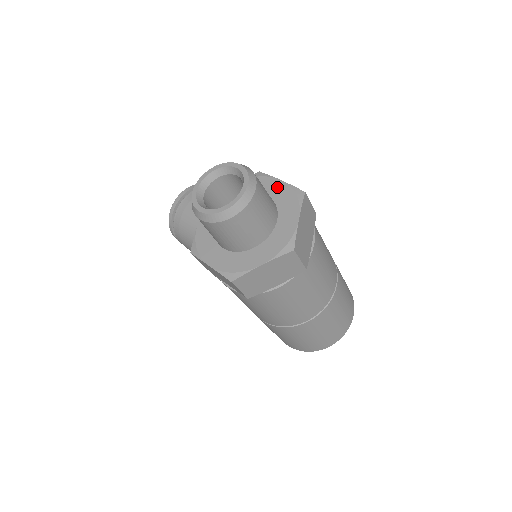
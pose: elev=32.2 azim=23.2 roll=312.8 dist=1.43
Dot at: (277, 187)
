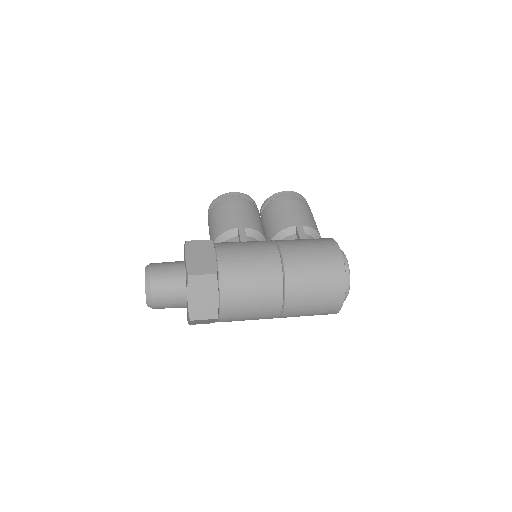
Dot at: (185, 263)
